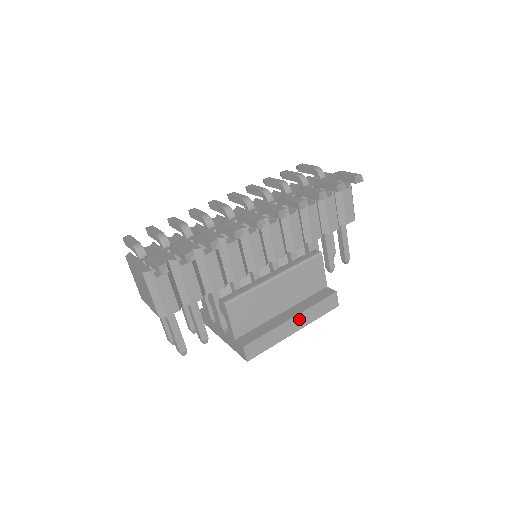
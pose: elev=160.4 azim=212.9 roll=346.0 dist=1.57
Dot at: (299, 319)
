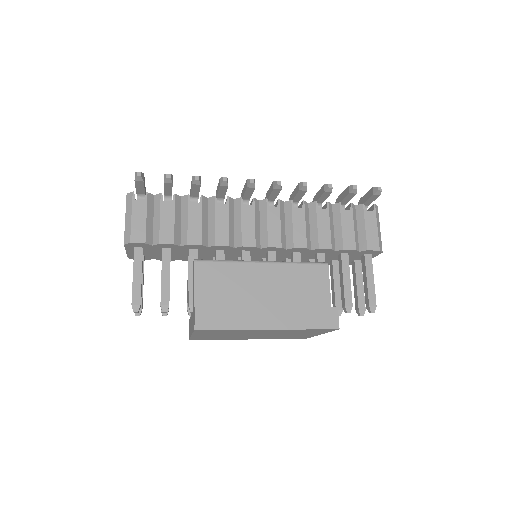
Dot at: (278, 314)
